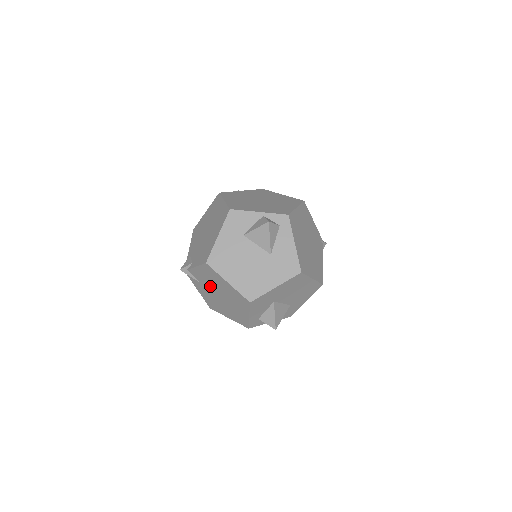
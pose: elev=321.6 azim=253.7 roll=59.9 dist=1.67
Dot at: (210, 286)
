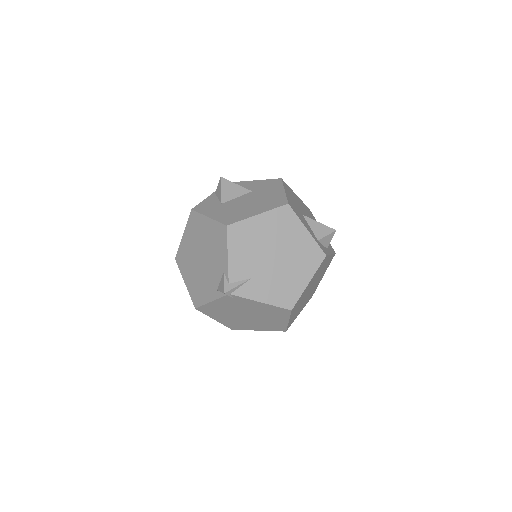
Dot at: (258, 261)
